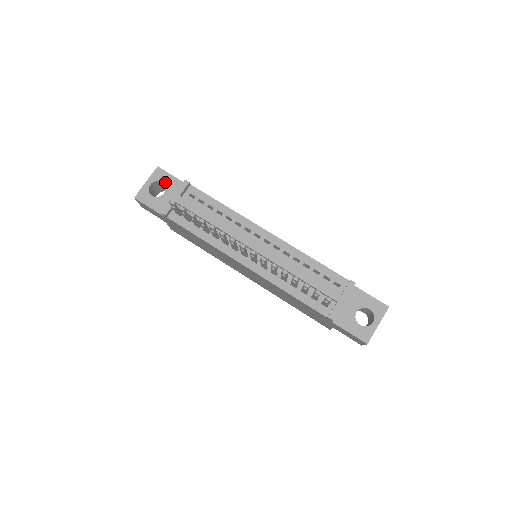
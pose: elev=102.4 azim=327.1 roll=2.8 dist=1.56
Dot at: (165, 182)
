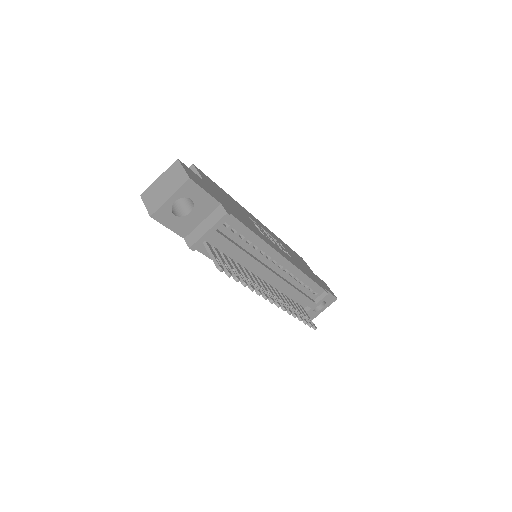
Dot at: (195, 199)
